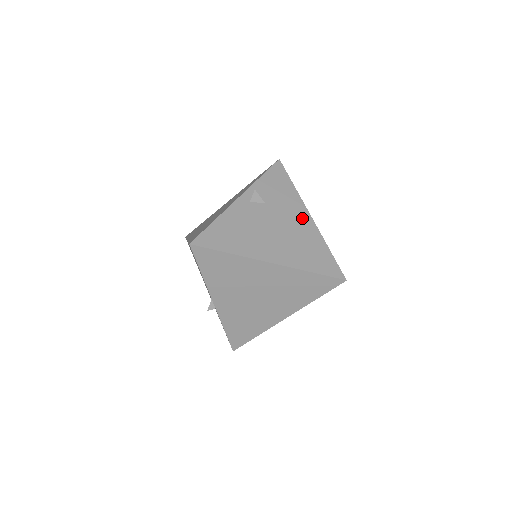
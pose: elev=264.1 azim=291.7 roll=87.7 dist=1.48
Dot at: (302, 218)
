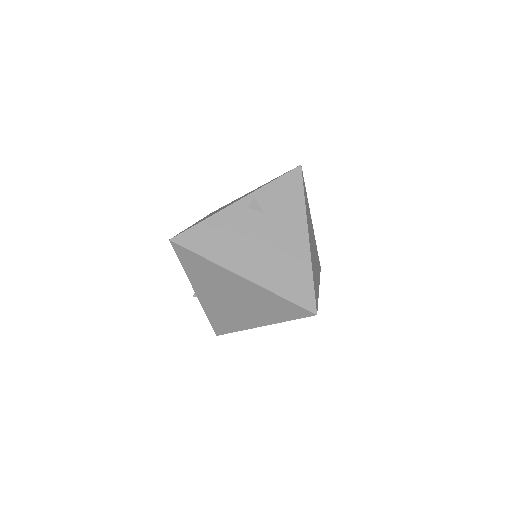
Dot at: (297, 236)
